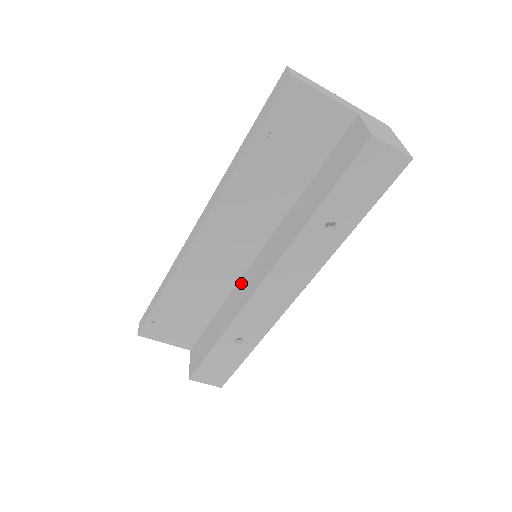
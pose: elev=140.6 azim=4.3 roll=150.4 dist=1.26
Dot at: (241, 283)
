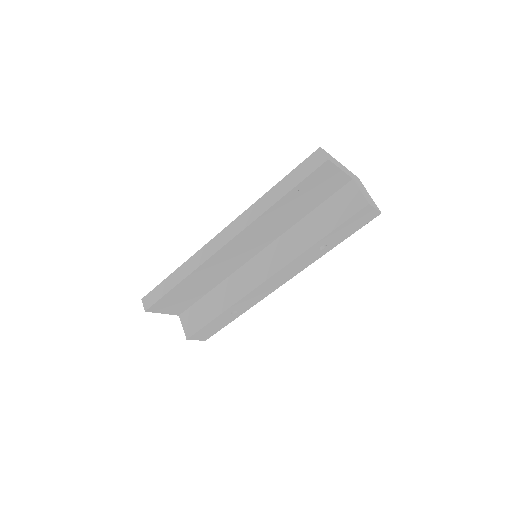
Dot at: (240, 273)
